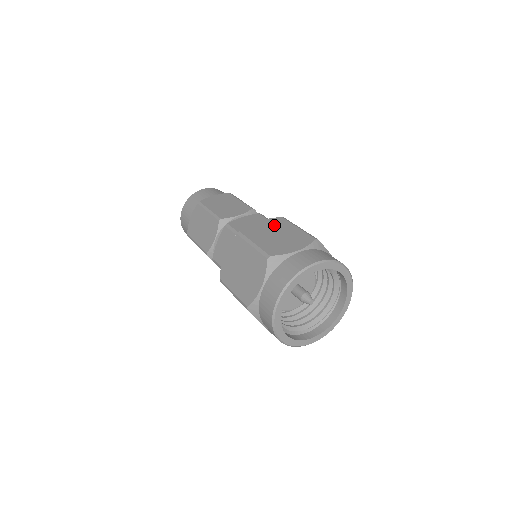
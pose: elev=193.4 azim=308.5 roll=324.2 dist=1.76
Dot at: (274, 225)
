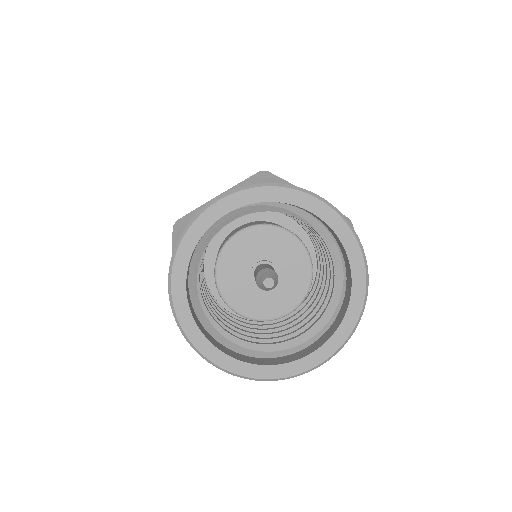
Dot at: occluded
